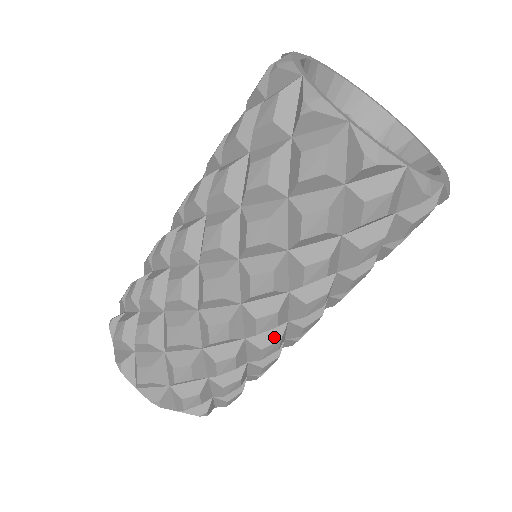
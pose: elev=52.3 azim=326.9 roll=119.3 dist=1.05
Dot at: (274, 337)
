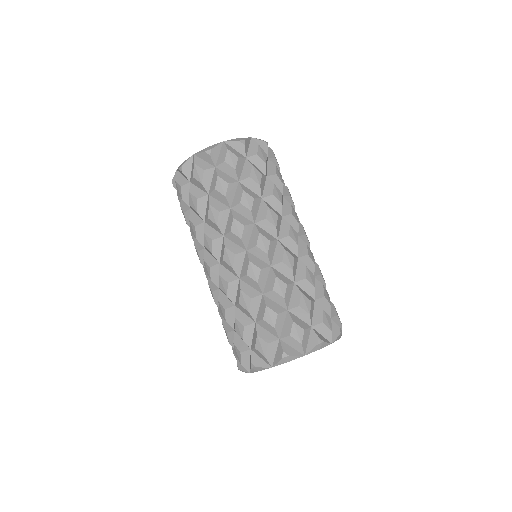
Dot at: (280, 251)
